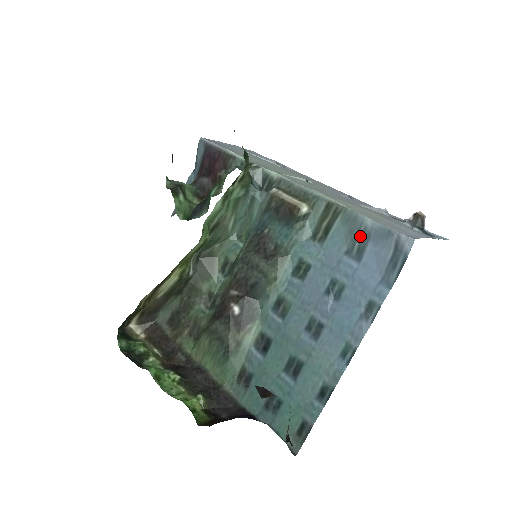
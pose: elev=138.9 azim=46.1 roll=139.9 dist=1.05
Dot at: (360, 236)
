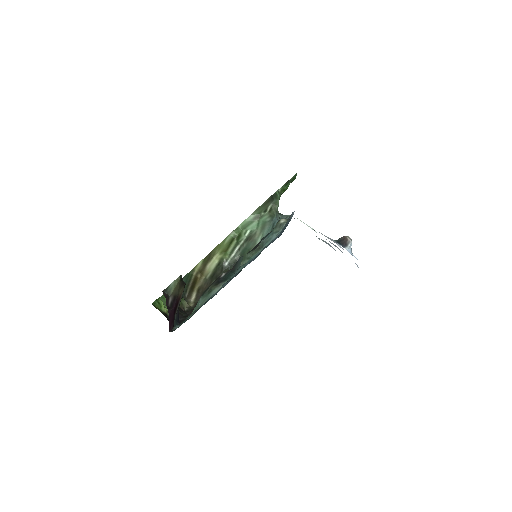
Dot at: occluded
